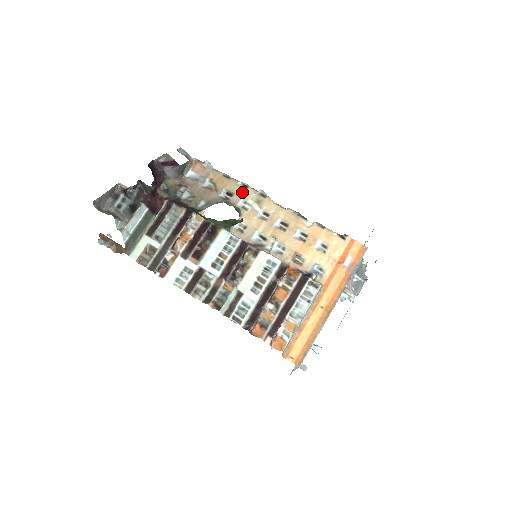
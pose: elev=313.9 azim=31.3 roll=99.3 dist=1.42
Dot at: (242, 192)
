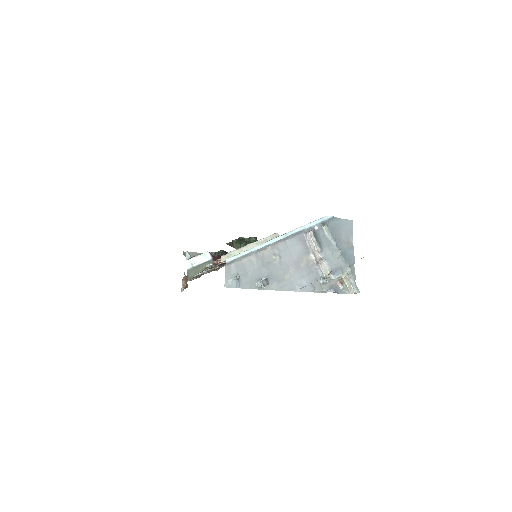
Dot at: occluded
